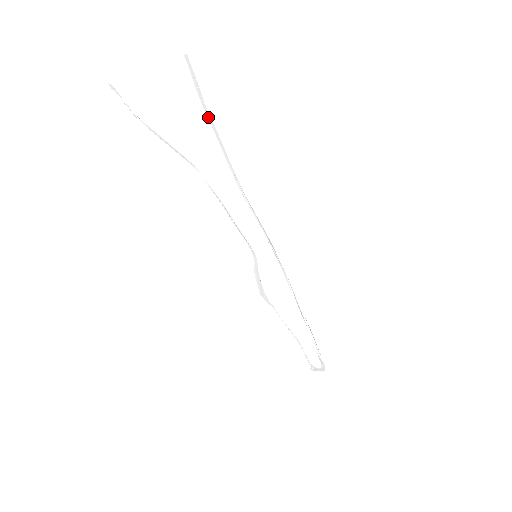
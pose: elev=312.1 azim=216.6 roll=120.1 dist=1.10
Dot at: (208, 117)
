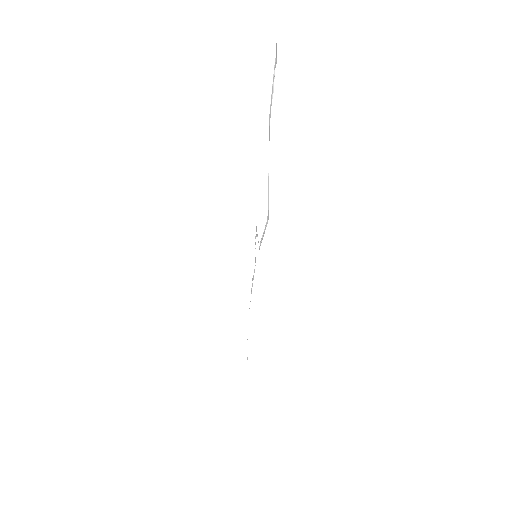
Dot at: occluded
